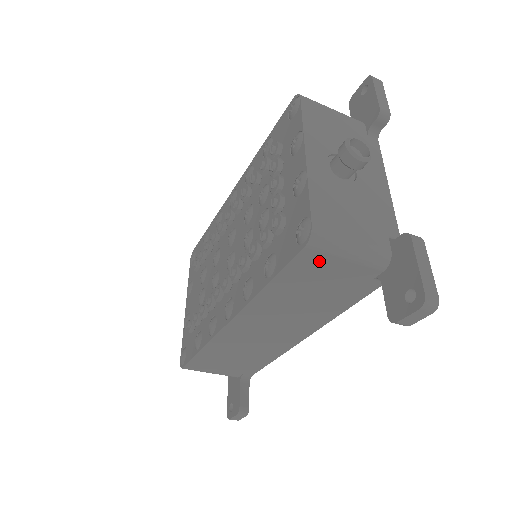
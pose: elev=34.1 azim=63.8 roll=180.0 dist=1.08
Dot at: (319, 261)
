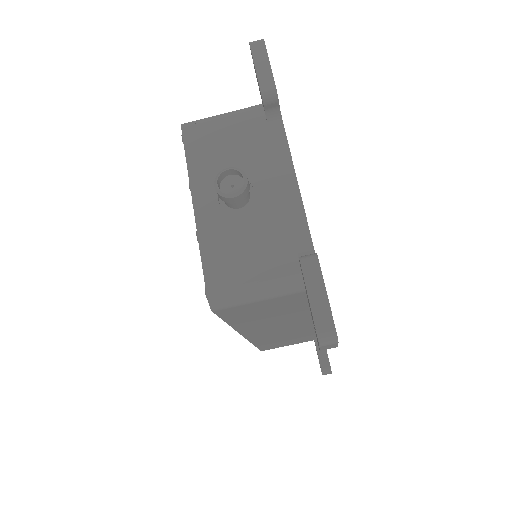
Dot at: (240, 309)
